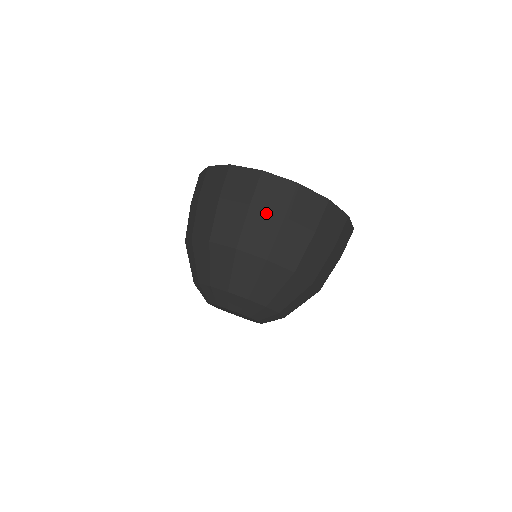
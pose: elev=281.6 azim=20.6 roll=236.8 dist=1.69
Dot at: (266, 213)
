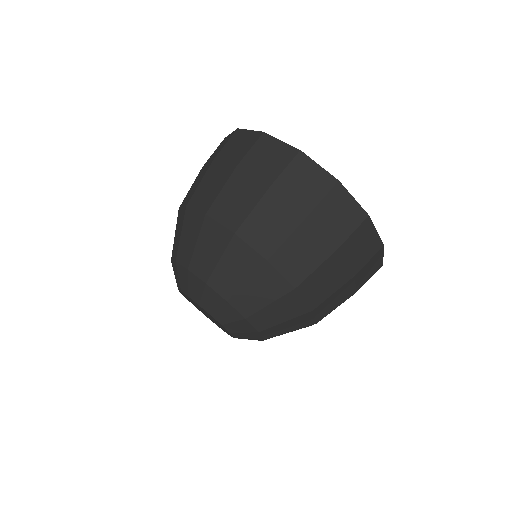
Dot at: (321, 234)
